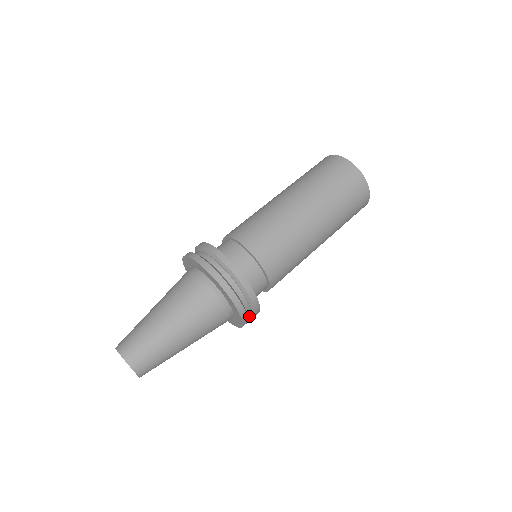
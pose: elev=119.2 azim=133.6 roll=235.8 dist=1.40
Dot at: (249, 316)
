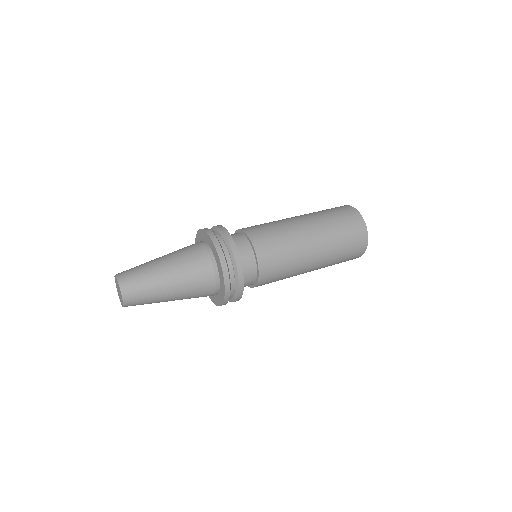
Dot at: (233, 300)
